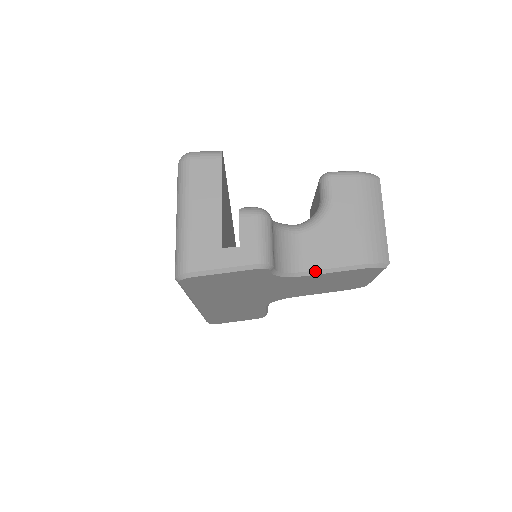
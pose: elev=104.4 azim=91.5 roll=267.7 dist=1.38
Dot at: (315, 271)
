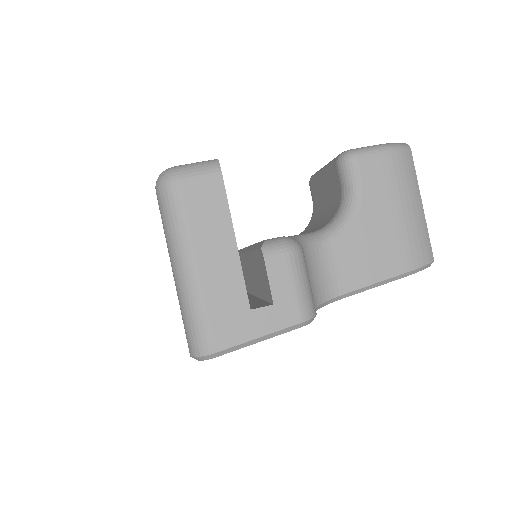
Dot at: (353, 291)
